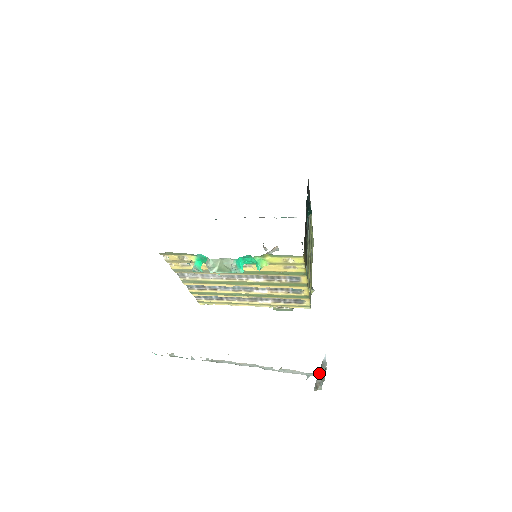
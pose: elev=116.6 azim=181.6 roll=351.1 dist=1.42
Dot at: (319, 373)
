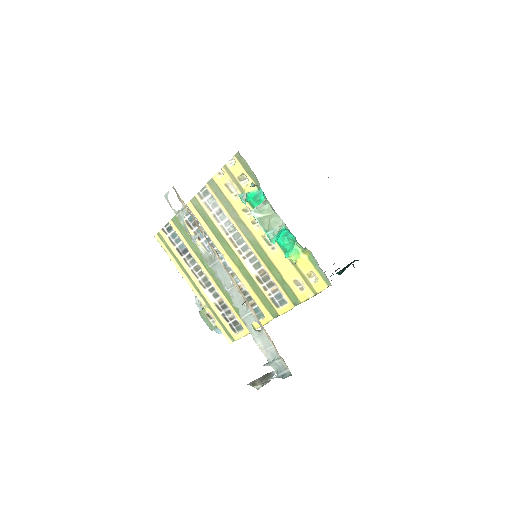
Dot at: (263, 377)
